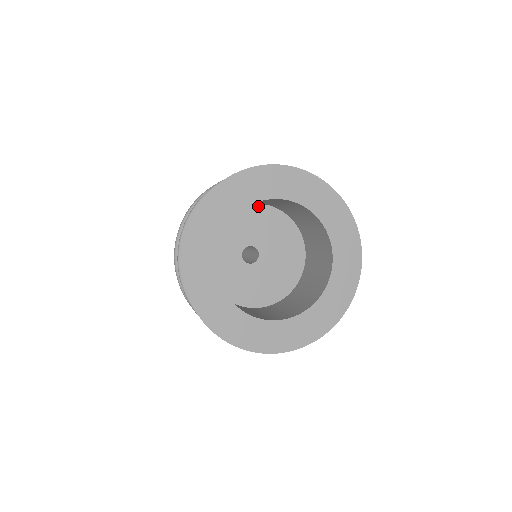
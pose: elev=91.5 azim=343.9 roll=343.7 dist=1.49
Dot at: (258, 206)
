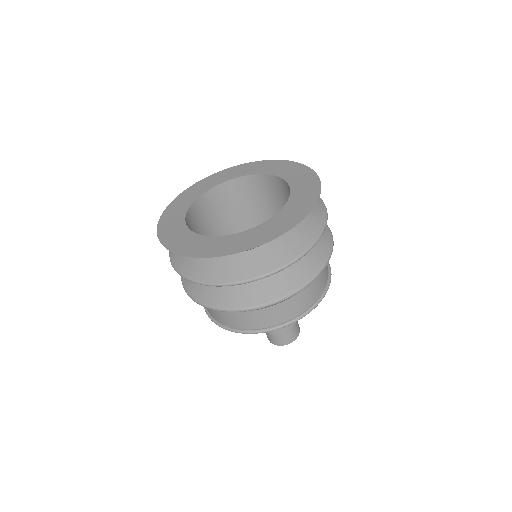
Dot at: occluded
